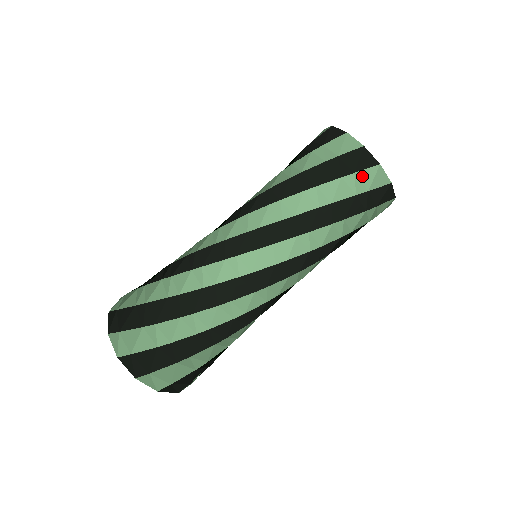
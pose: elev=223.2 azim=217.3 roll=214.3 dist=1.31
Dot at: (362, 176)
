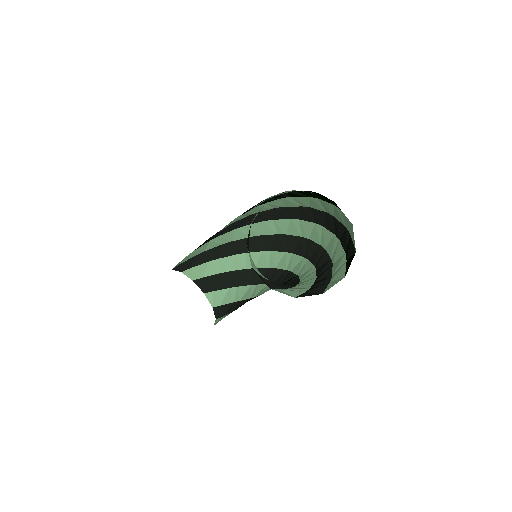
Dot at: (345, 219)
